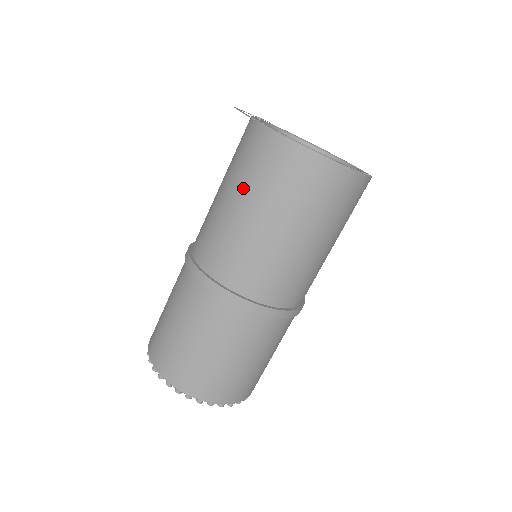
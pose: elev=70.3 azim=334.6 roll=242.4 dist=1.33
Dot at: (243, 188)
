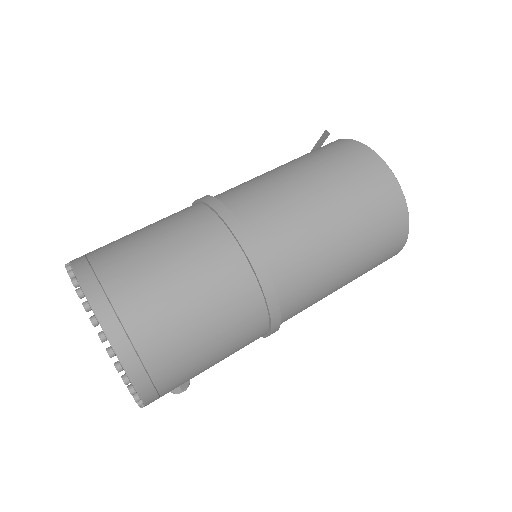
Dot at: (293, 160)
